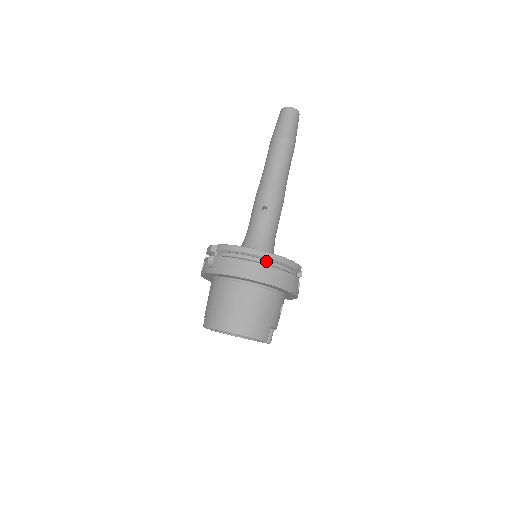
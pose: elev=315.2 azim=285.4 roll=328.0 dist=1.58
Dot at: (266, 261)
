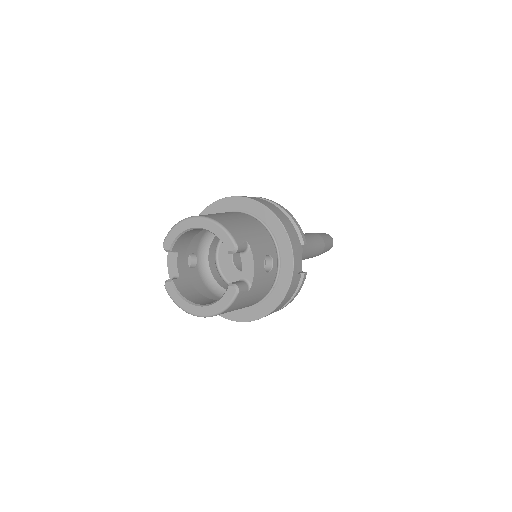
Dot at: occluded
